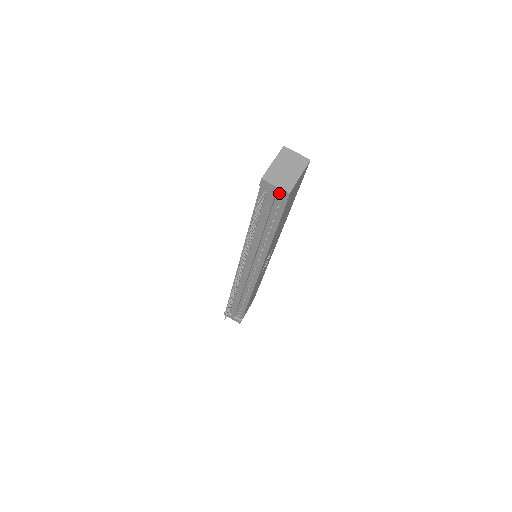
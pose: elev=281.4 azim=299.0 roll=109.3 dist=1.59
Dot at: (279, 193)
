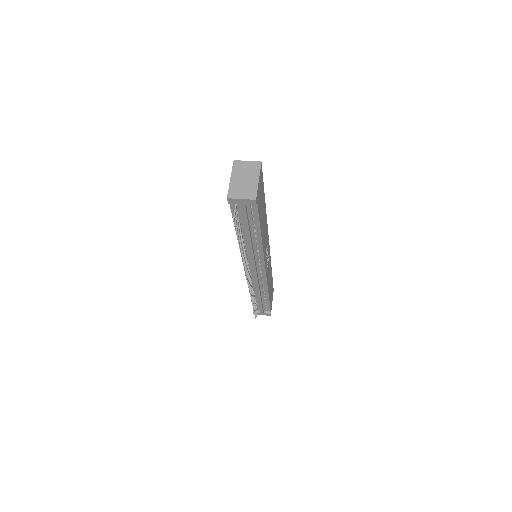
Dot at: (247, 203)
